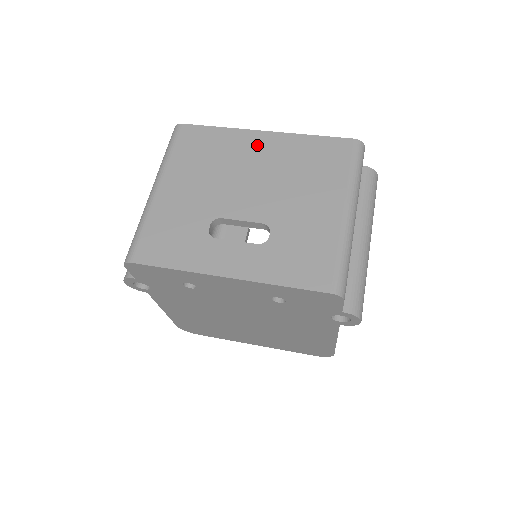
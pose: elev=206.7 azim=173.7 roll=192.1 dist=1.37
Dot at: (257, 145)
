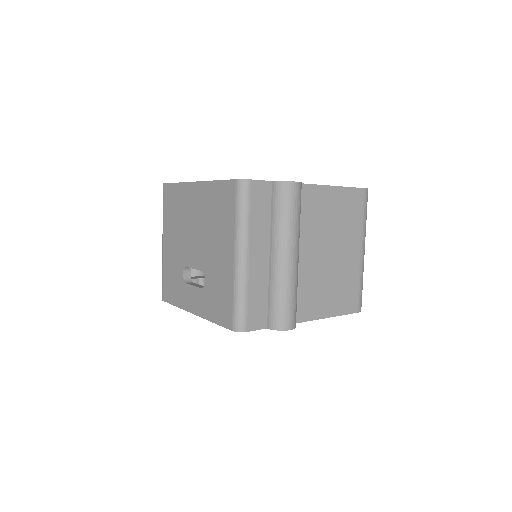
Dot at: (193, 197)
